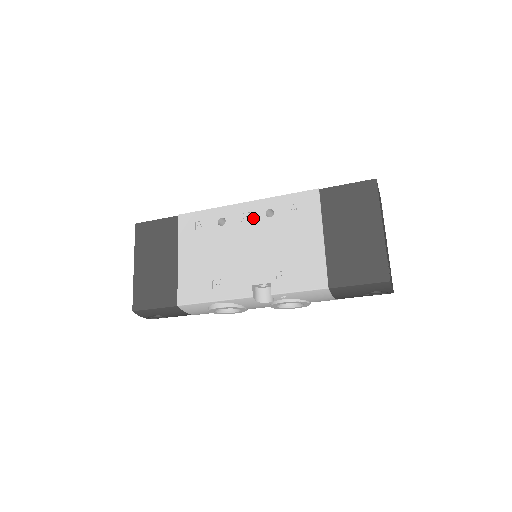
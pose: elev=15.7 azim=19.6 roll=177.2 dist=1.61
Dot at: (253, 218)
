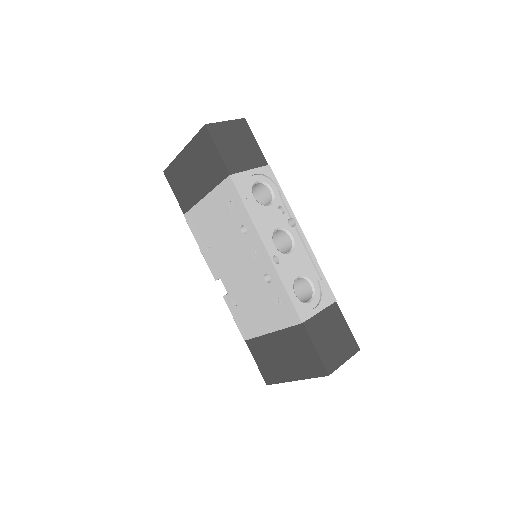
Dot at: (258, 263)
